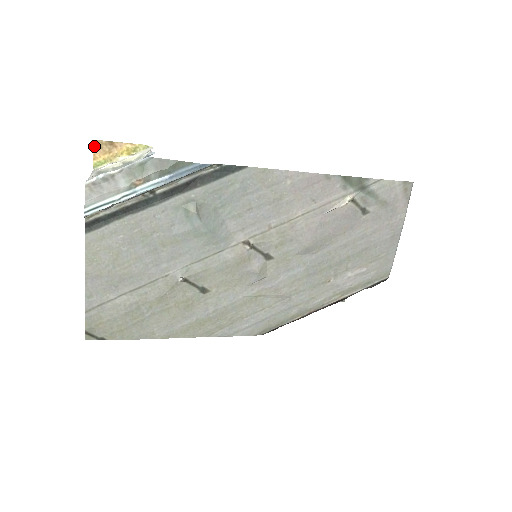
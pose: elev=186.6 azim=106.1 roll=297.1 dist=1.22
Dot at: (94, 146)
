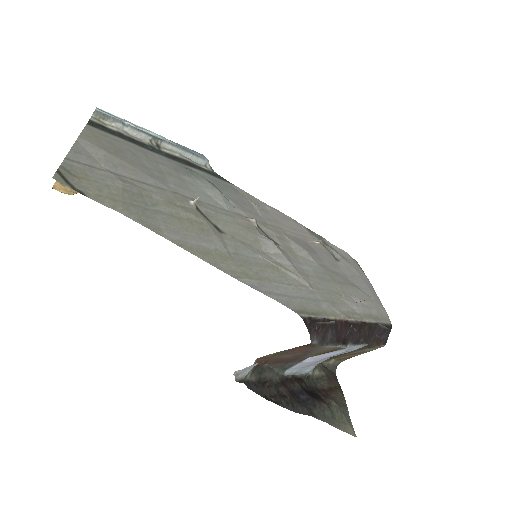
Dot at: (56, 181)
